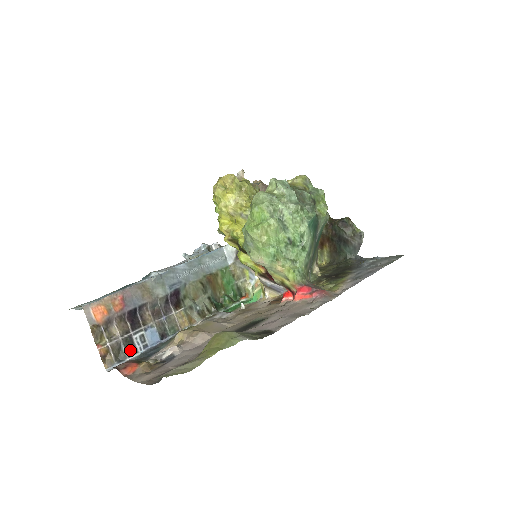
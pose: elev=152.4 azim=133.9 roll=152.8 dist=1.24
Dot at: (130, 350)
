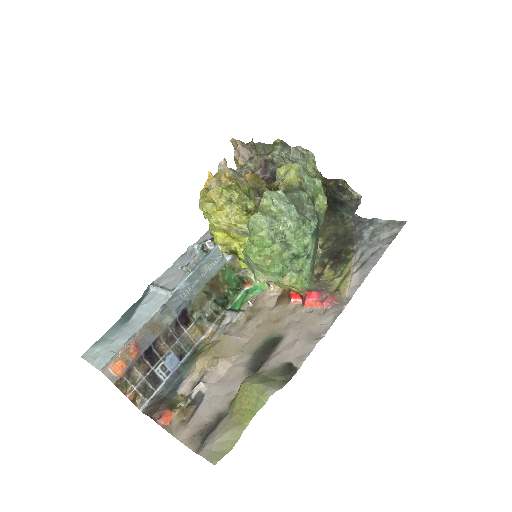
Dot at: (155, 383)
